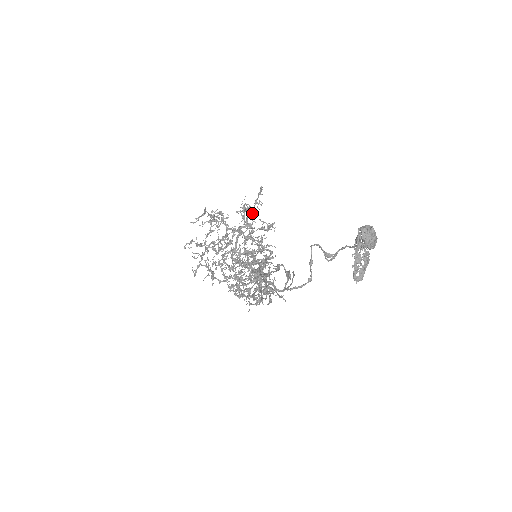
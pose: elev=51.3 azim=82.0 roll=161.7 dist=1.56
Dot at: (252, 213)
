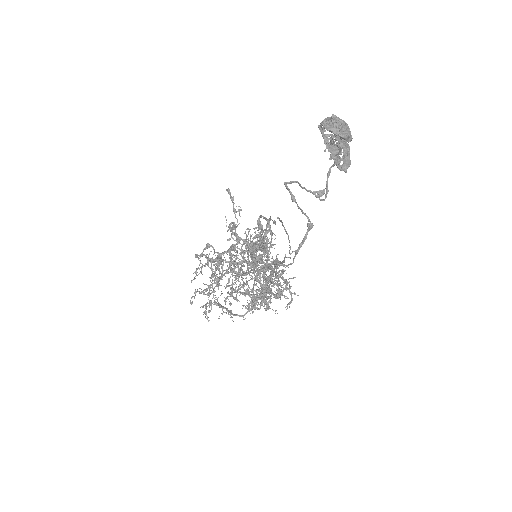
Dot at: occluded
